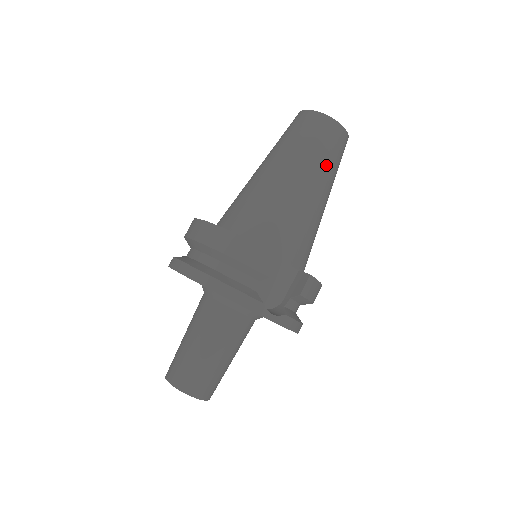
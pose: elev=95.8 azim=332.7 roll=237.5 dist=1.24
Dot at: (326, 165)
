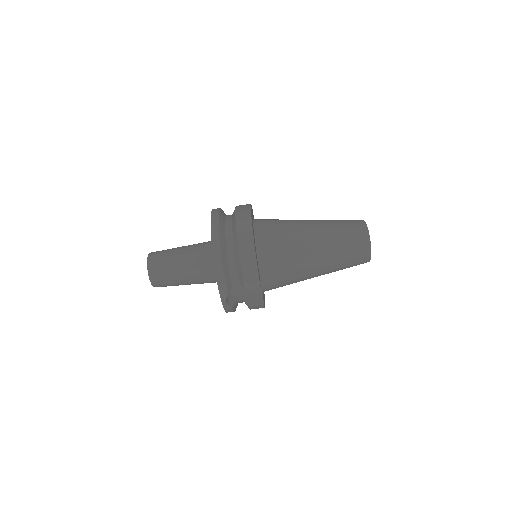
Dot at: (338, 266)
